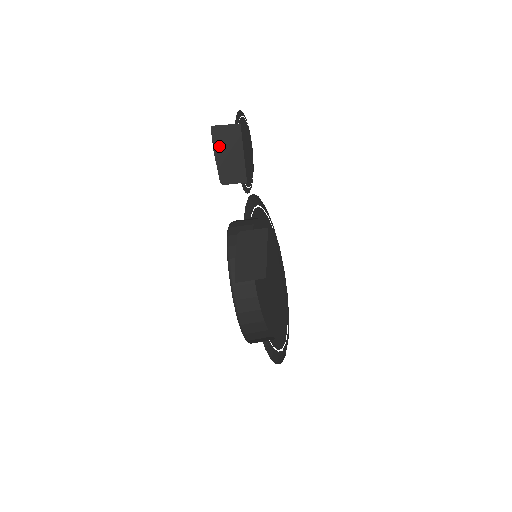
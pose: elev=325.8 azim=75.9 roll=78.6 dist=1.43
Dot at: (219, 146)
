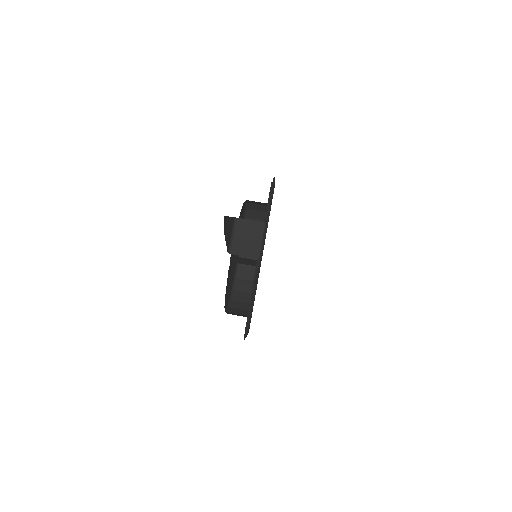
Dot at: occluded
